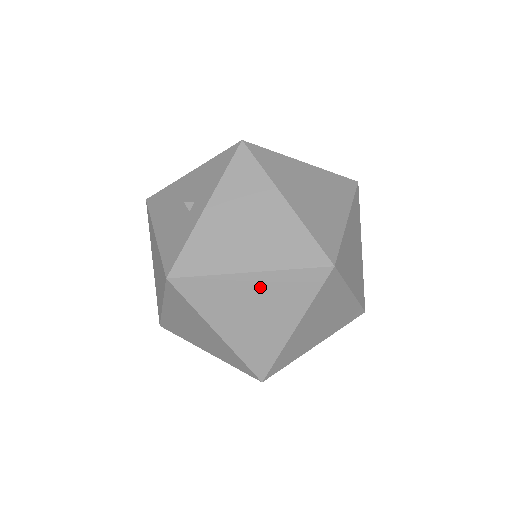
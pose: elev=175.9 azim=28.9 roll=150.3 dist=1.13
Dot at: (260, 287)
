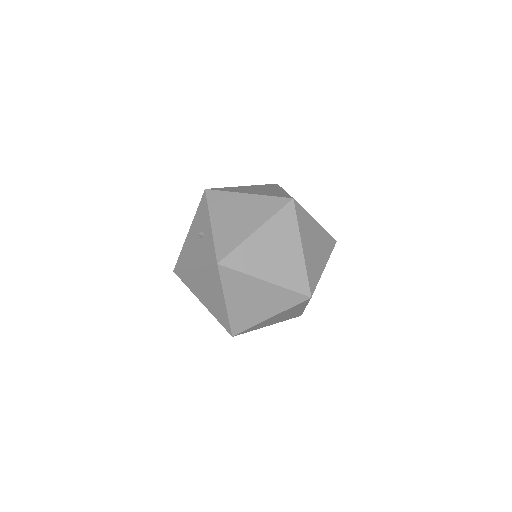
Dot at: (267, 235)
